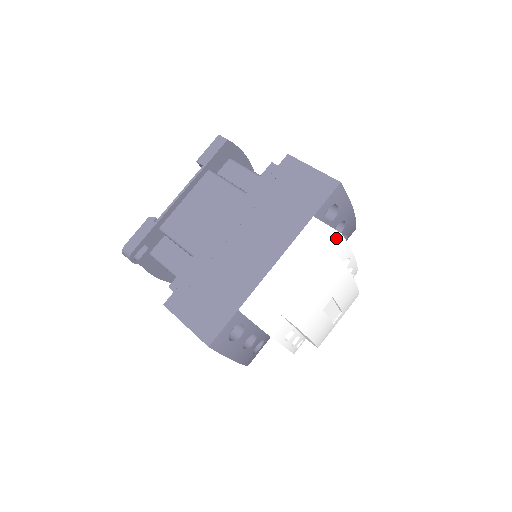
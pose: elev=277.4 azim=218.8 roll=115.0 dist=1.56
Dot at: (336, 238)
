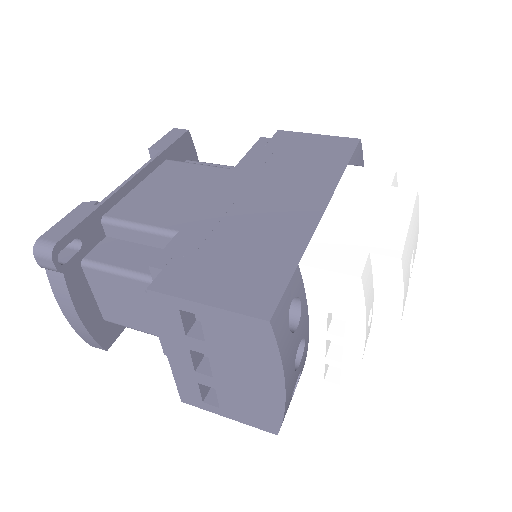
Dot at: (393, 175)
